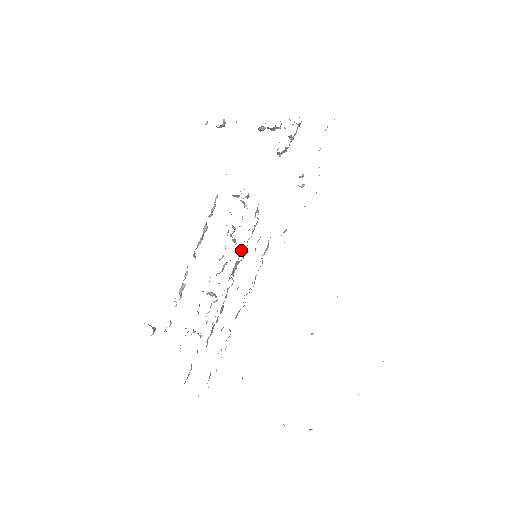
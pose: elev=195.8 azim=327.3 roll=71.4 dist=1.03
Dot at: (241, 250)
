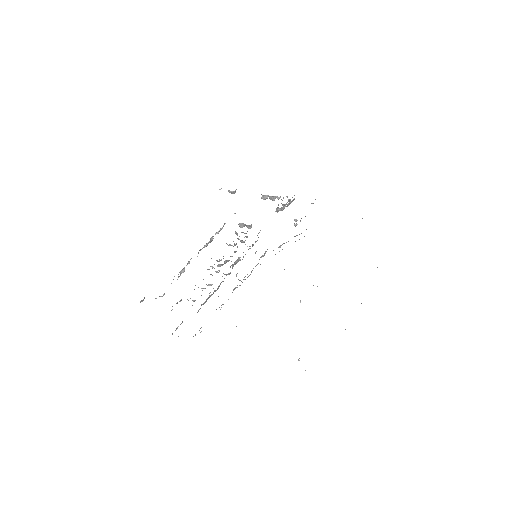
Dot at: (243, 252)
